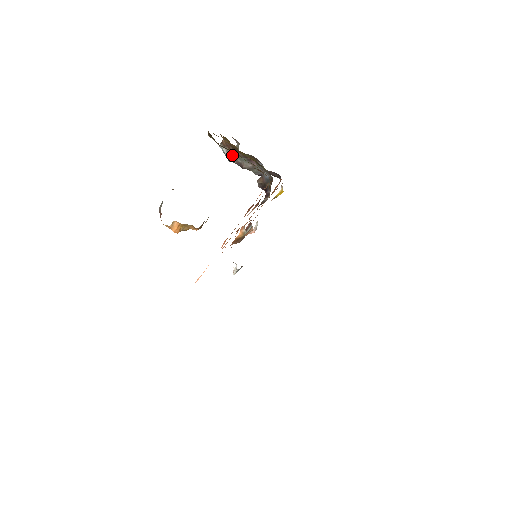
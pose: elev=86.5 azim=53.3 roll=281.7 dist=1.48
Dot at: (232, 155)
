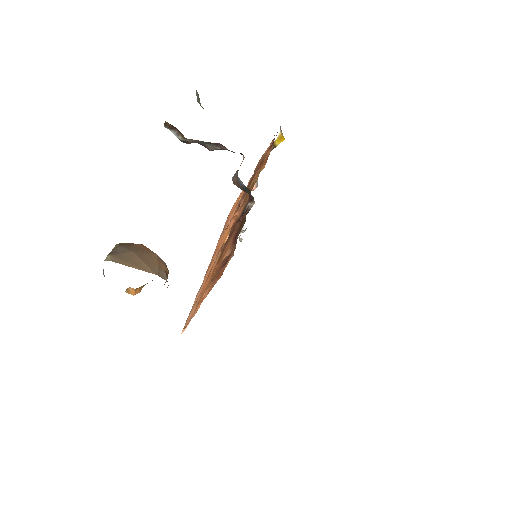
Dot at: (187, 139)
